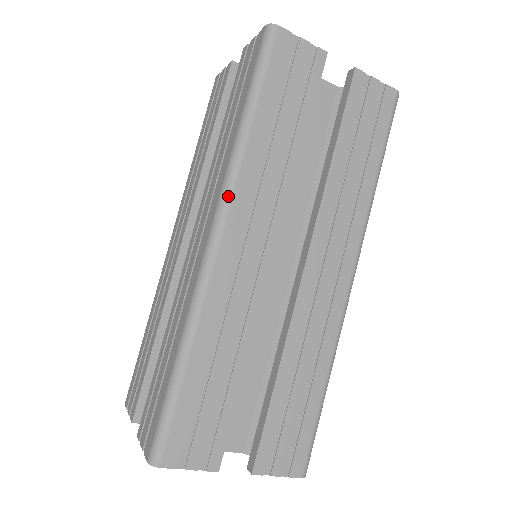
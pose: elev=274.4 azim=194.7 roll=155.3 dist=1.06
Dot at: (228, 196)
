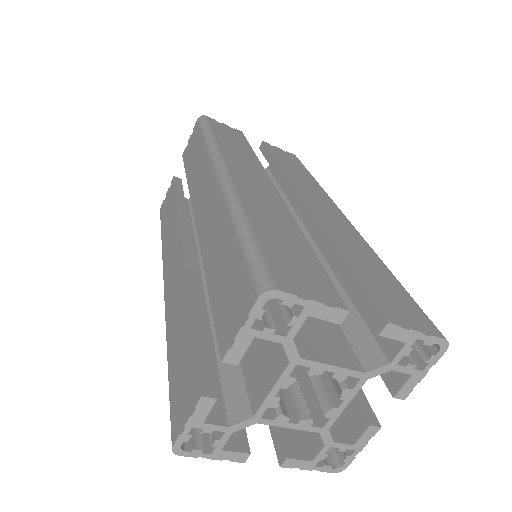
Dot at: (219, 156)
